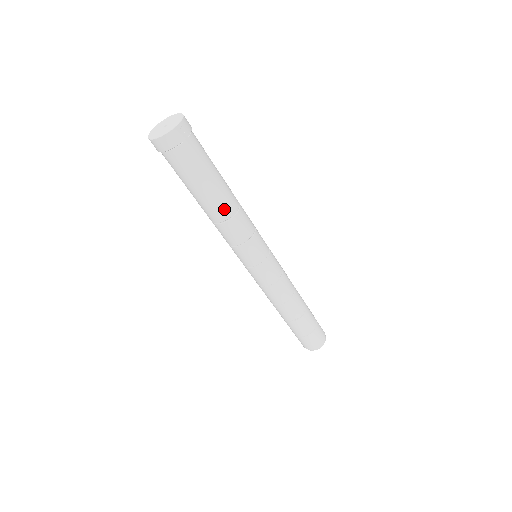
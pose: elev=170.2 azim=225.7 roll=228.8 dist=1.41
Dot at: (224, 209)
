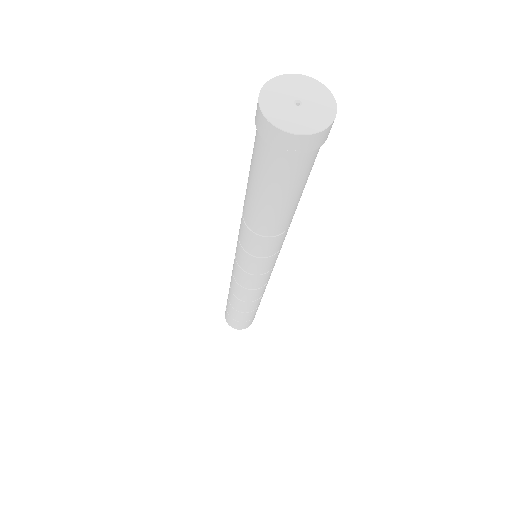
Dot at: (255, 222)
